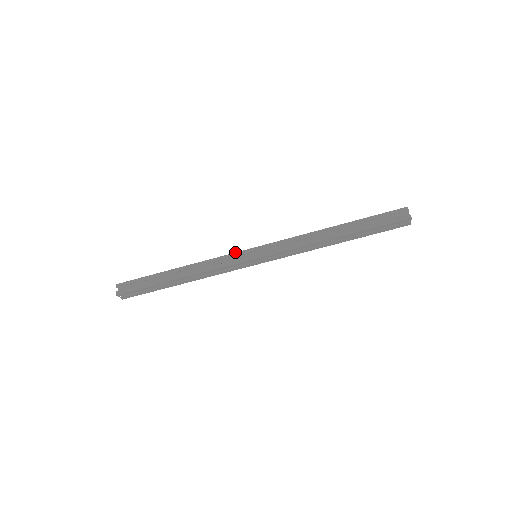
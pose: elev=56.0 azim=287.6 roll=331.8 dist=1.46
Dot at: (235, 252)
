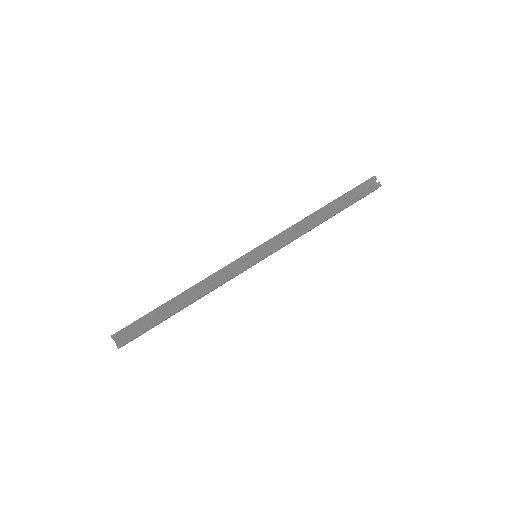
Dot at: occluded
